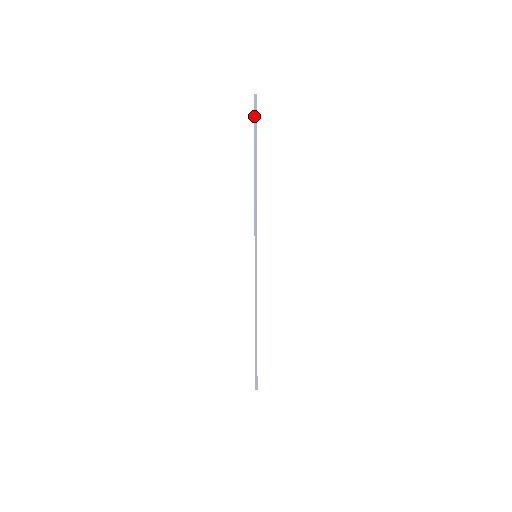
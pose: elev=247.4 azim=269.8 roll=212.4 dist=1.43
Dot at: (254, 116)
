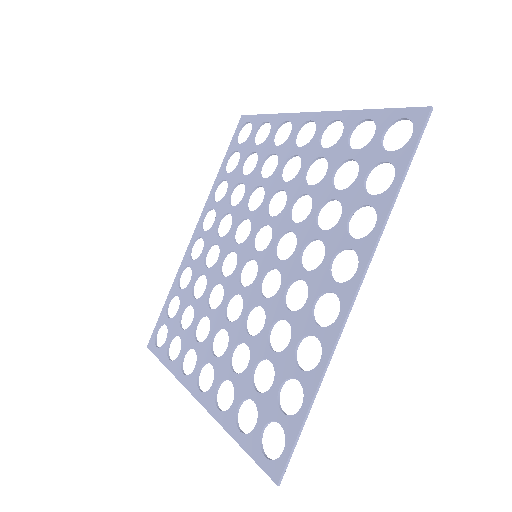
Dot at: (419, 138)
